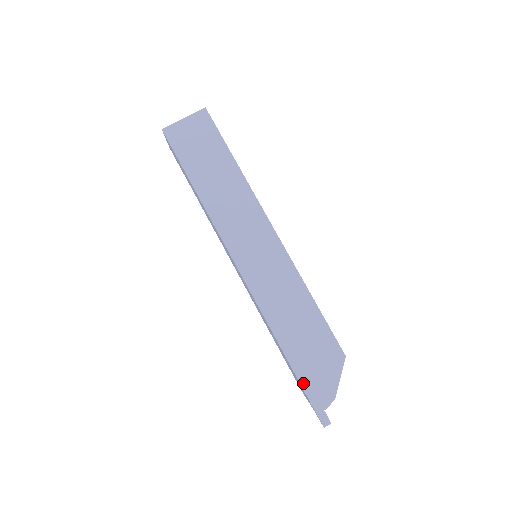
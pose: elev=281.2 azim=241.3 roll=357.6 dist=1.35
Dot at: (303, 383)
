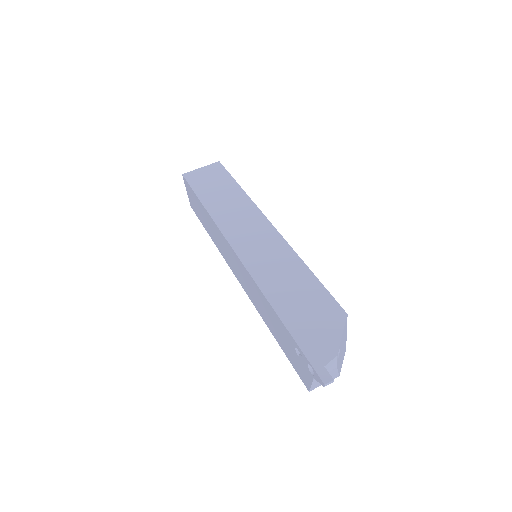
Dot at: (298, 340)
